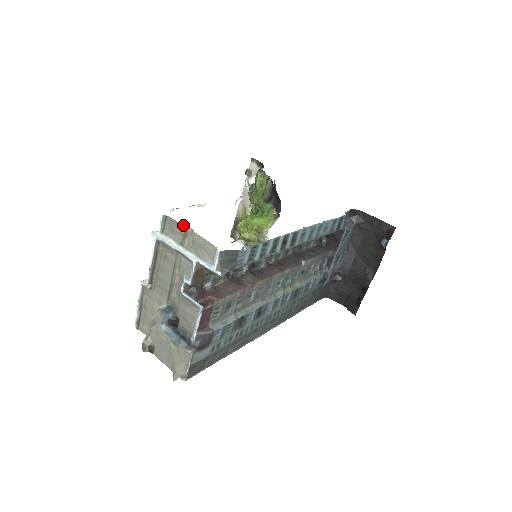
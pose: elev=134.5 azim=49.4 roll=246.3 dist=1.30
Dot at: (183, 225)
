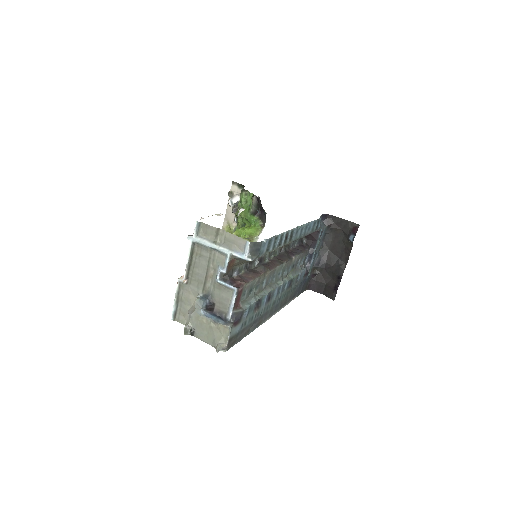
Dot at: (215, 227)
